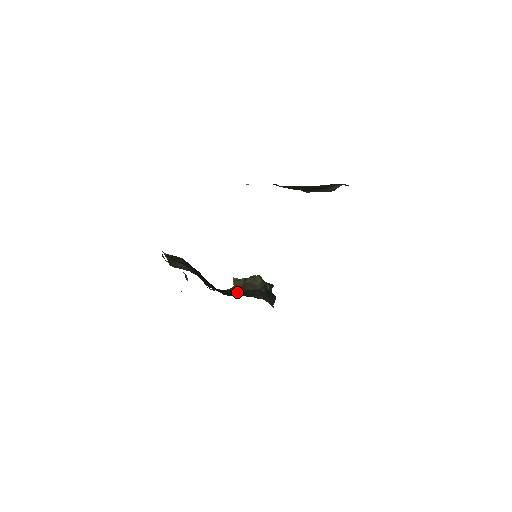
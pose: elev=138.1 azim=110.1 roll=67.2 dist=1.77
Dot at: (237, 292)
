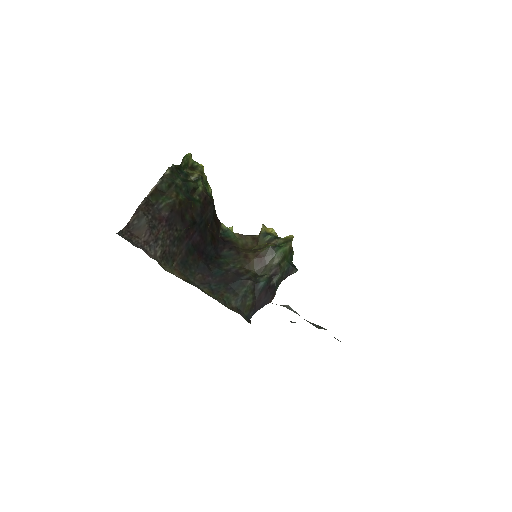
Dot at: (233, 265)
